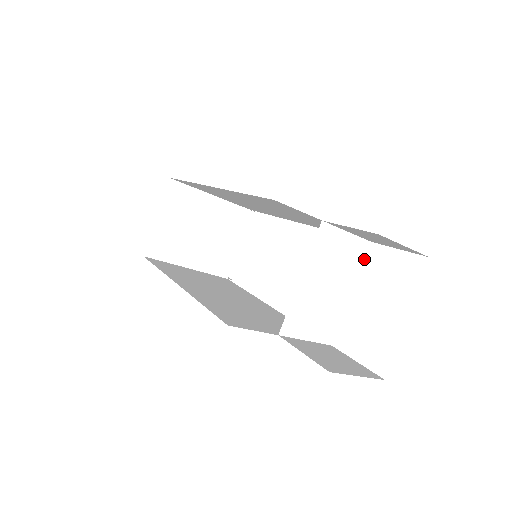
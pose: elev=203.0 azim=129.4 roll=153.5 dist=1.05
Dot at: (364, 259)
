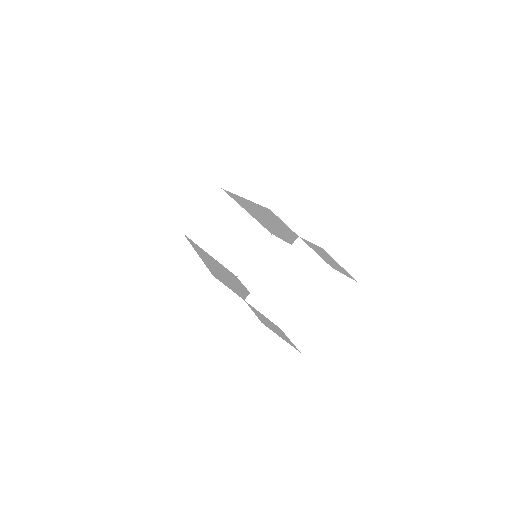
Dot at: (323, 277)
